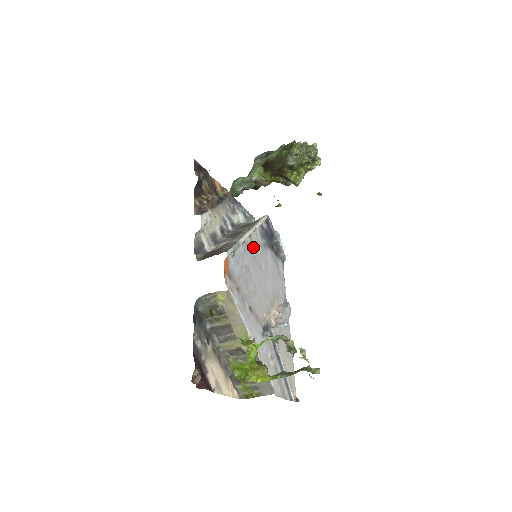
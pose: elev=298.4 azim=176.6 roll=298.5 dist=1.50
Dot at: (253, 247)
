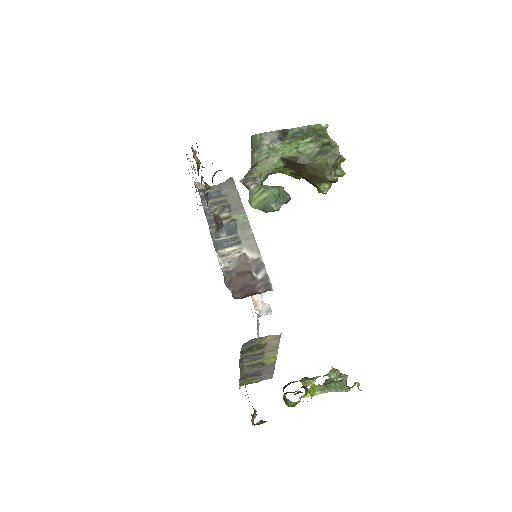
Dot at: occluded
